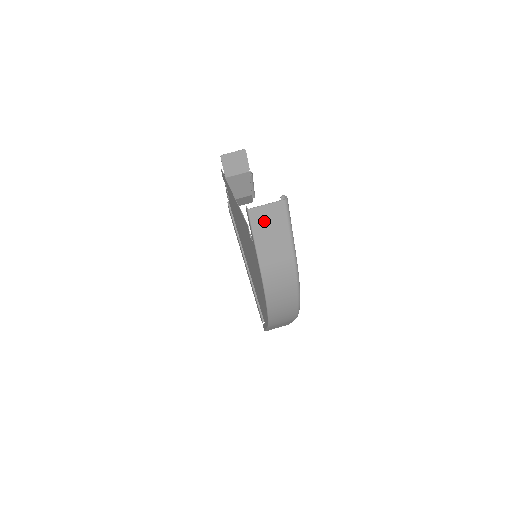
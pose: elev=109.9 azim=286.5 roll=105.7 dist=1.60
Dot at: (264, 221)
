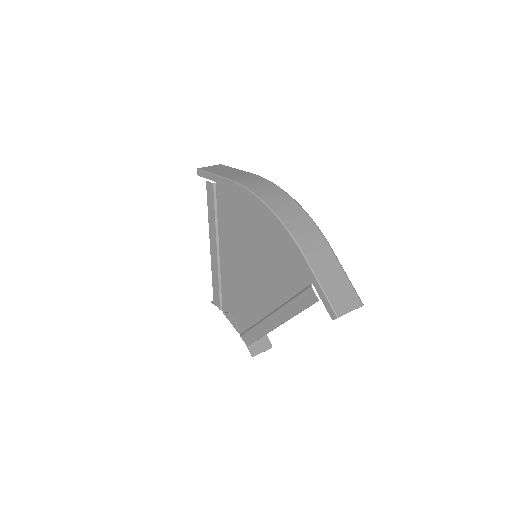
Dot at: (213, 169)
